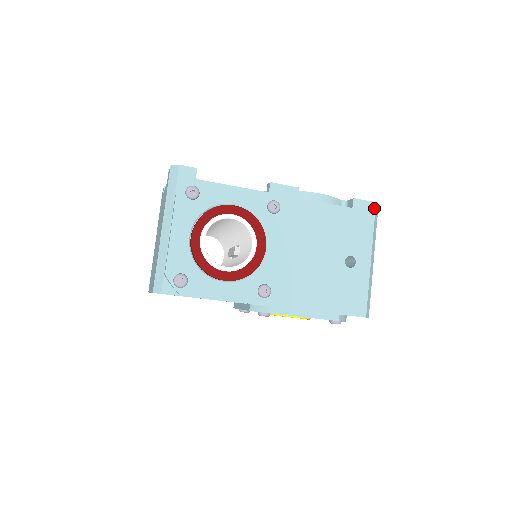
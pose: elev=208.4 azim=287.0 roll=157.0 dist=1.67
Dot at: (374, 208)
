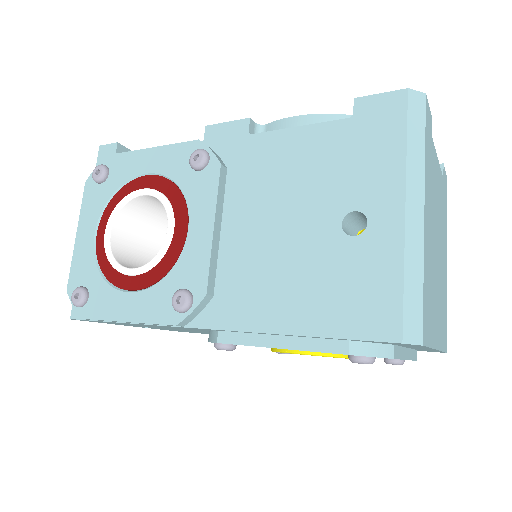
Dot at: (404, 101)
